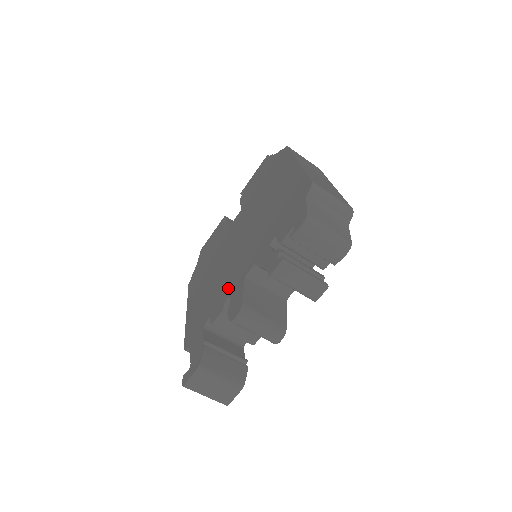
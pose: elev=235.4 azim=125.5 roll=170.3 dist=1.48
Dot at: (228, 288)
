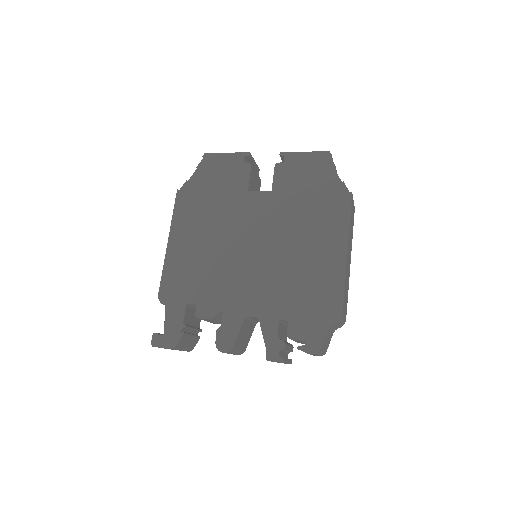
Dot at: (225, 300)
